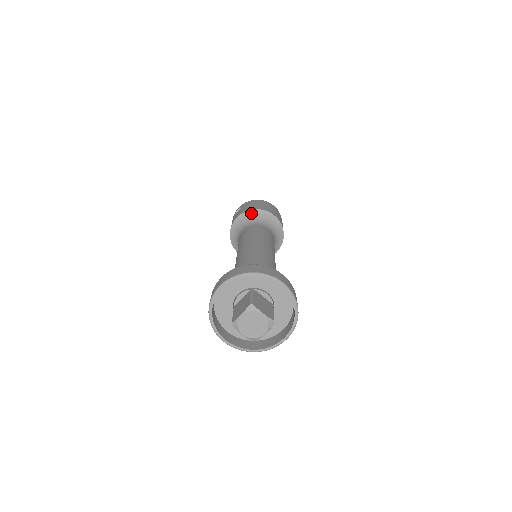
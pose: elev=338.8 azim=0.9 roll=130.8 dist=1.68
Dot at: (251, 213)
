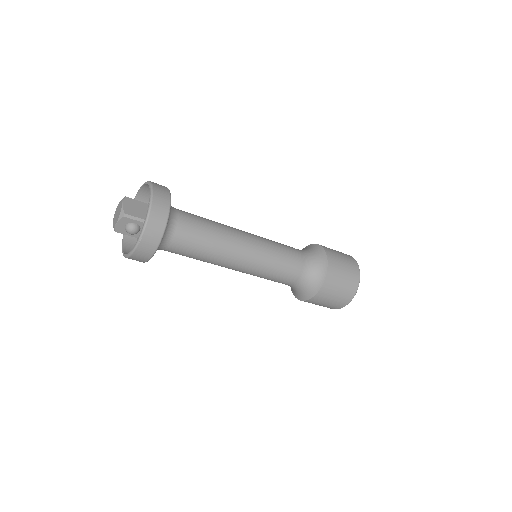
Dot at: (311, 246)
